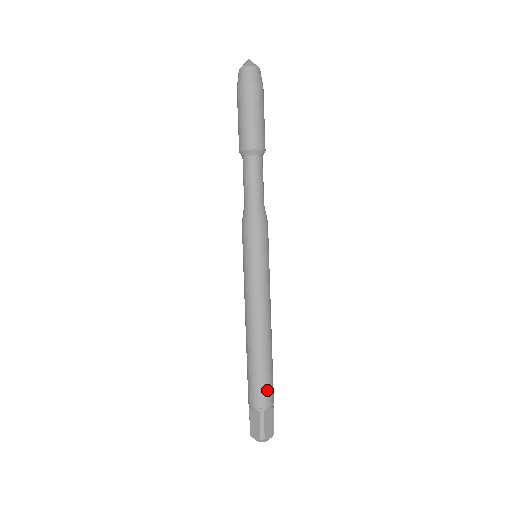
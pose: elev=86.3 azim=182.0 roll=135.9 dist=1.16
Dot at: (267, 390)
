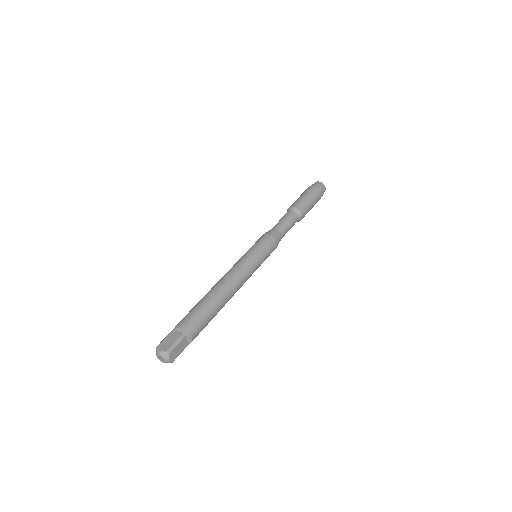
Dot at: (188, 316)
